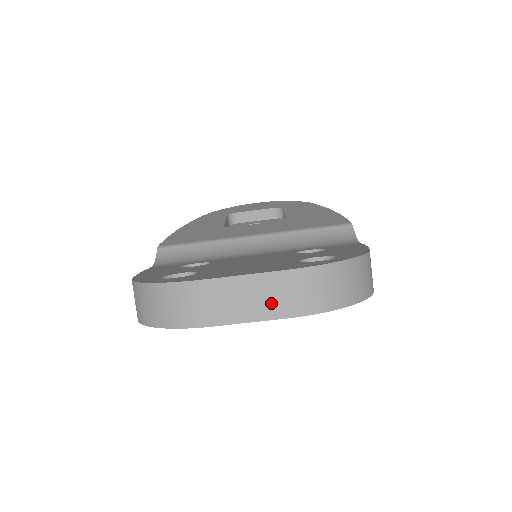
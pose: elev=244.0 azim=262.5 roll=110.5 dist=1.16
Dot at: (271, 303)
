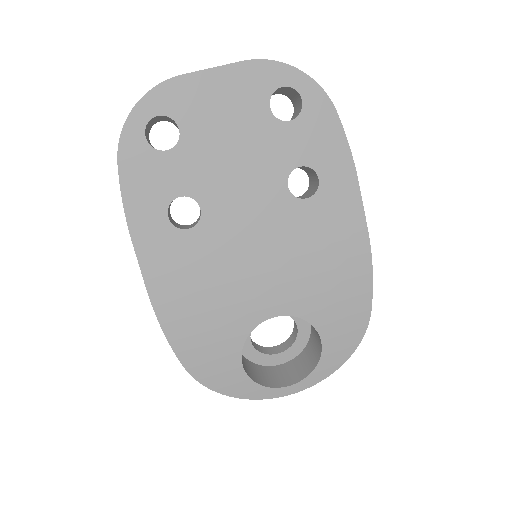
Dot at: occluded
